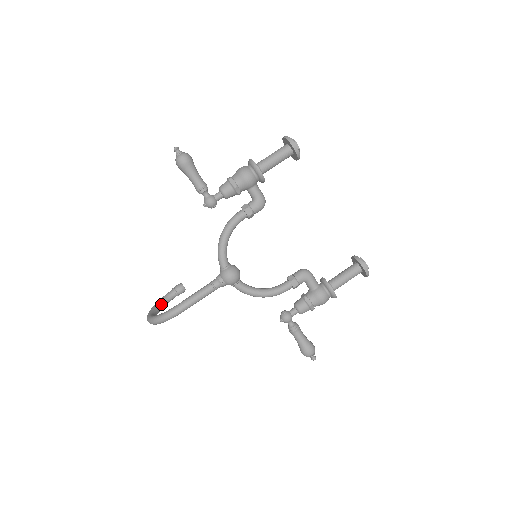
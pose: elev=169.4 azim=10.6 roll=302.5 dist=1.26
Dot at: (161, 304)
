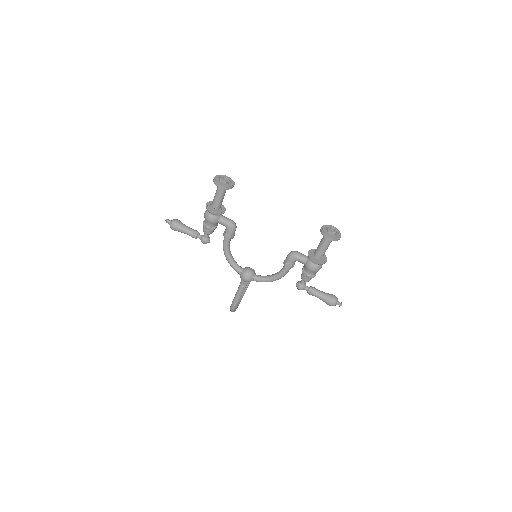
Dot at: occluded
